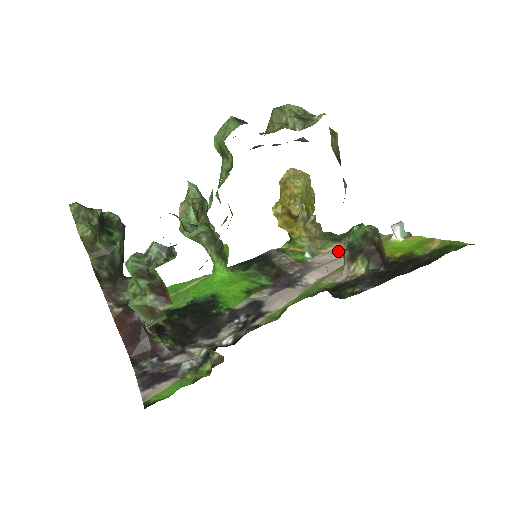
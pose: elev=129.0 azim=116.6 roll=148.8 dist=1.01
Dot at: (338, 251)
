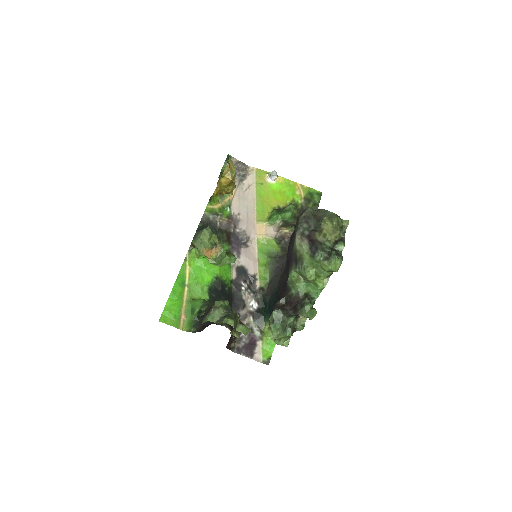
Dot at: (239, 195)
